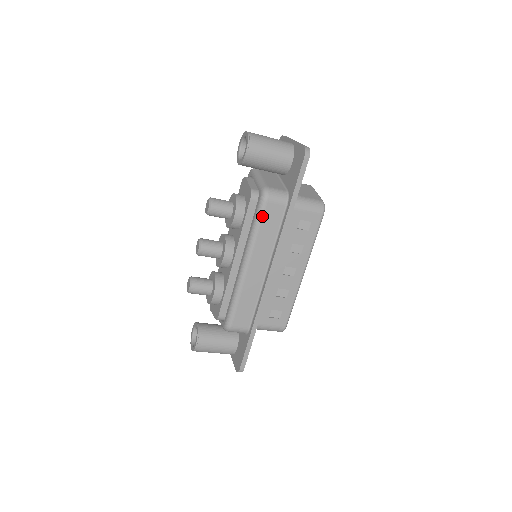
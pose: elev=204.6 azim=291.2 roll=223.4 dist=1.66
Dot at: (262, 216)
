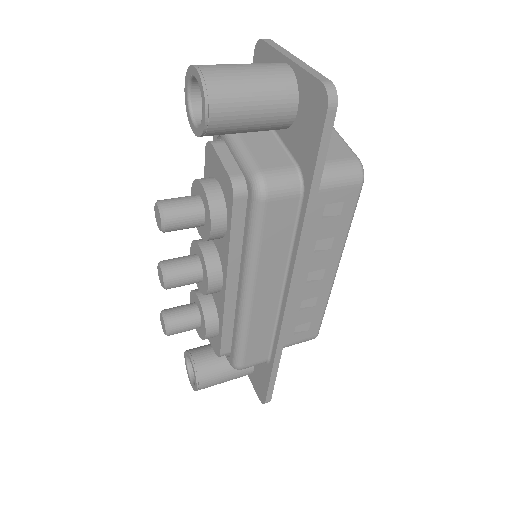
Dot at: (261, 225)
